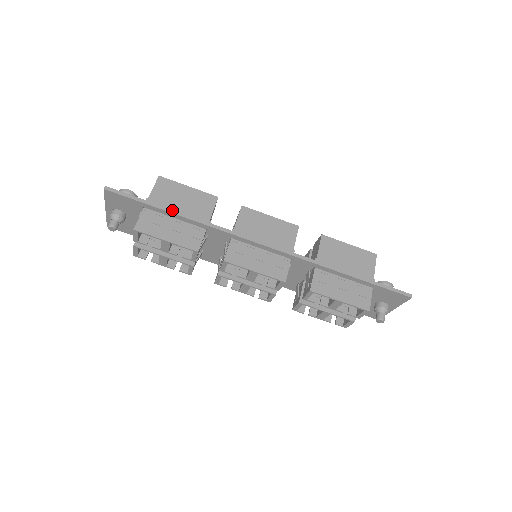
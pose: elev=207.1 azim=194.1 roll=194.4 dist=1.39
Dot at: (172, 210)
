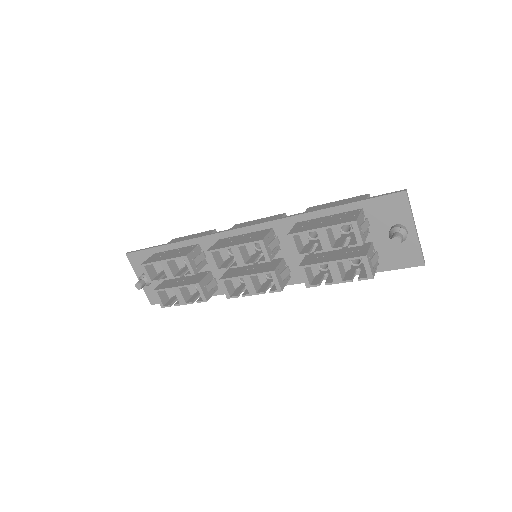
Dot at: (170, 243)
